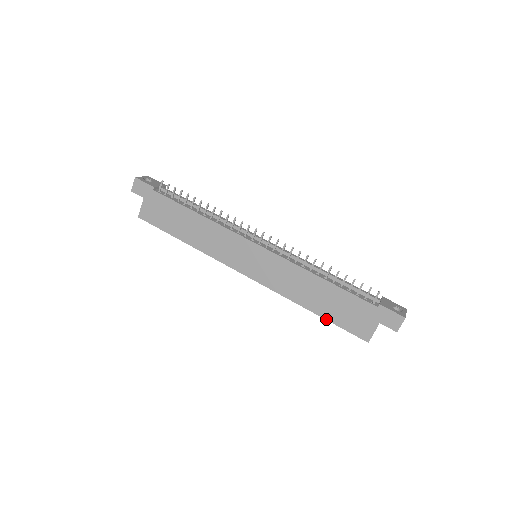
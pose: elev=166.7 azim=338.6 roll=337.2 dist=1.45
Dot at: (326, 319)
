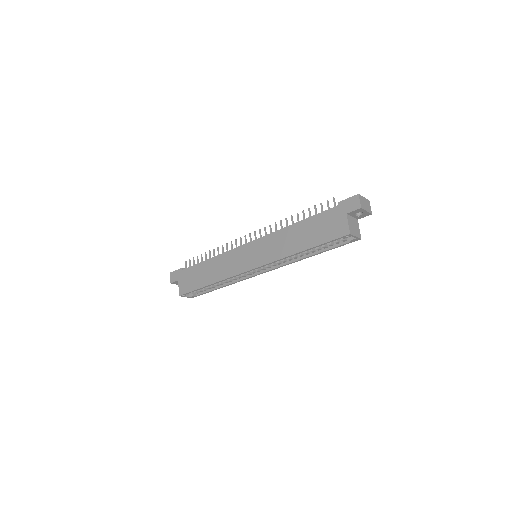
Dot at: (314, 246)
